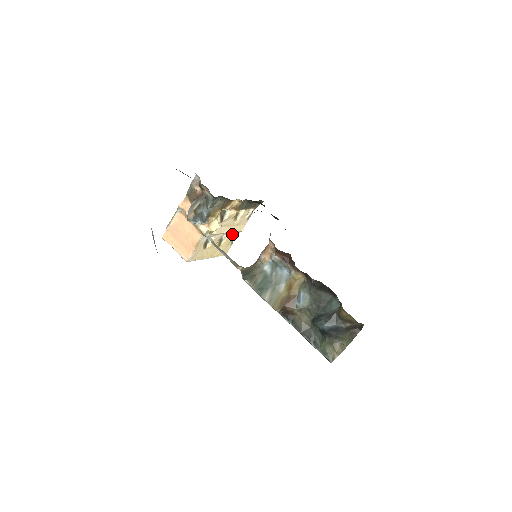
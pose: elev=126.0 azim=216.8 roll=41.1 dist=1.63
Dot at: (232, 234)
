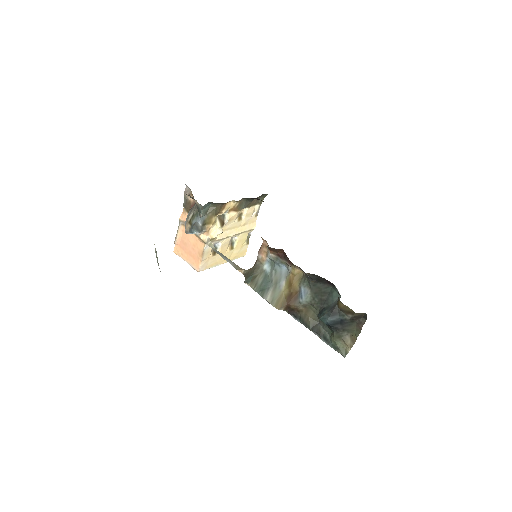
Dot at: (243, 234)
